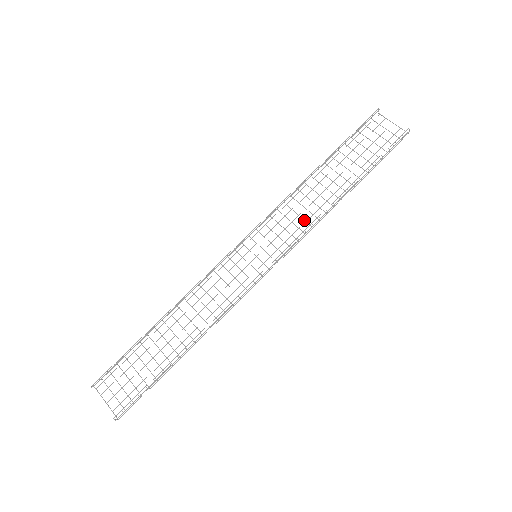
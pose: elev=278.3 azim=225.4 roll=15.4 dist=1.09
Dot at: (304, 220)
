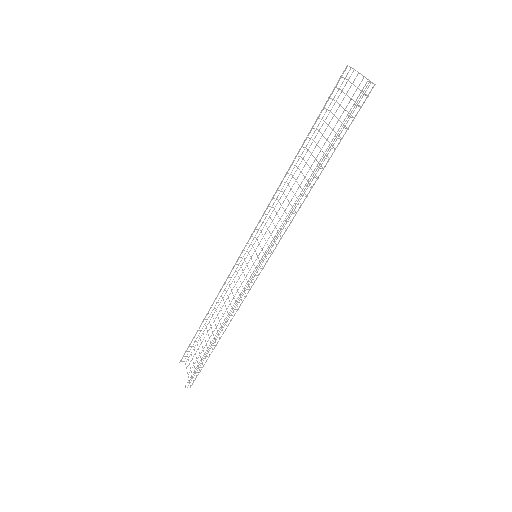
Dot at: occluded
